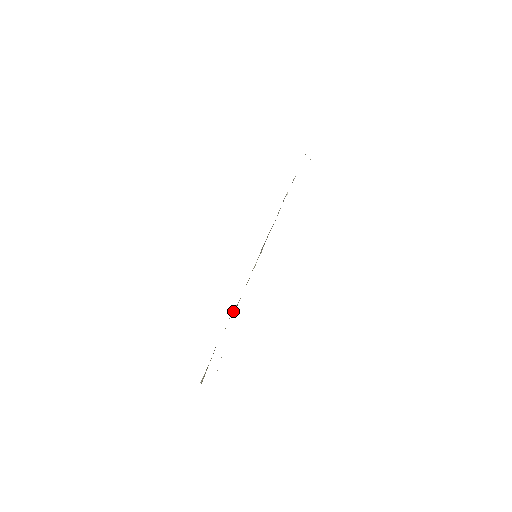
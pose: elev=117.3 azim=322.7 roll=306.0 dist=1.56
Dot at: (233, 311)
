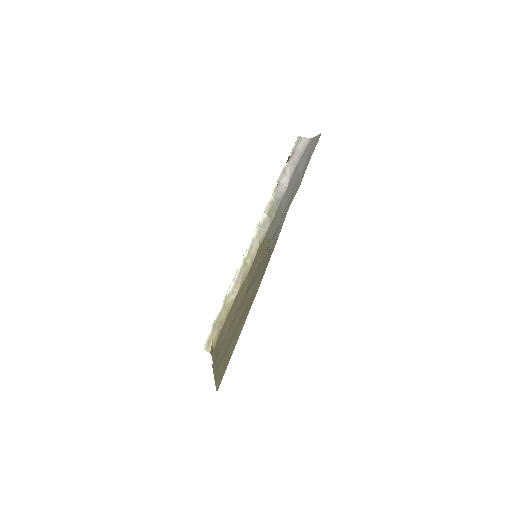
Dot at: (229, 296)
